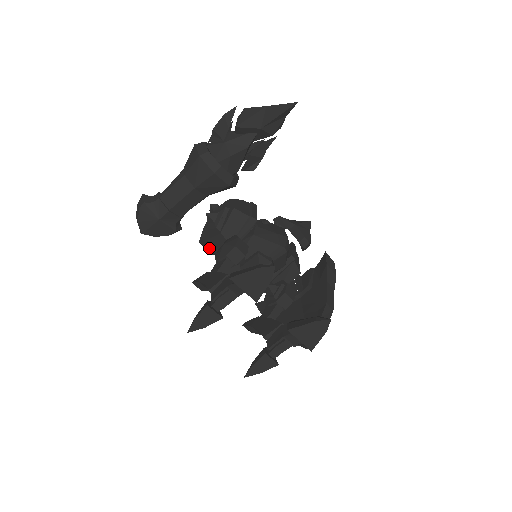
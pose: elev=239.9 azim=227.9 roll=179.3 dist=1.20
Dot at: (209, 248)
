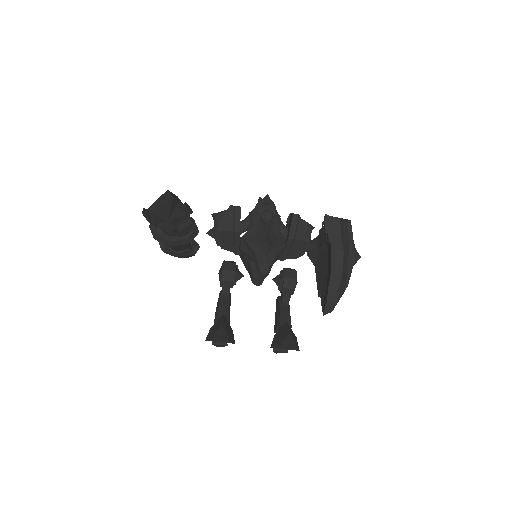
Dot at: occluded
